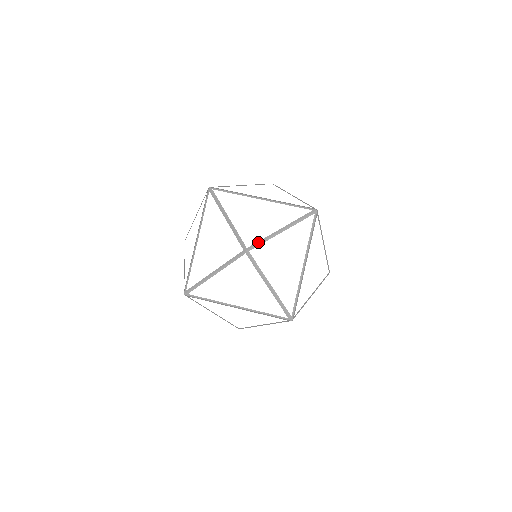
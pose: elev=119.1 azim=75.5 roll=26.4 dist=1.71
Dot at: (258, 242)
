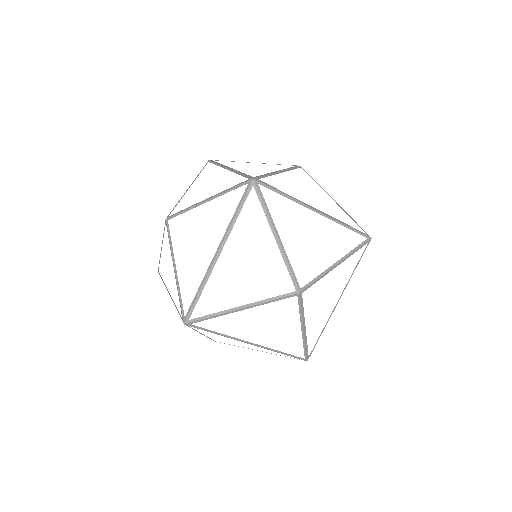
Dot at: (180, 211)
